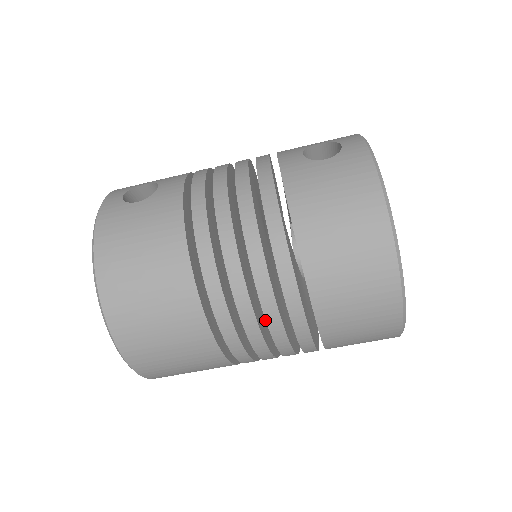
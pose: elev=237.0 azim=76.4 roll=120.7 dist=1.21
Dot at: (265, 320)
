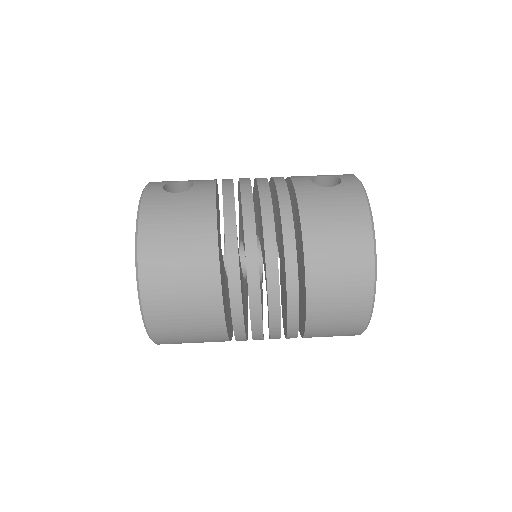
Dot at: occluded
